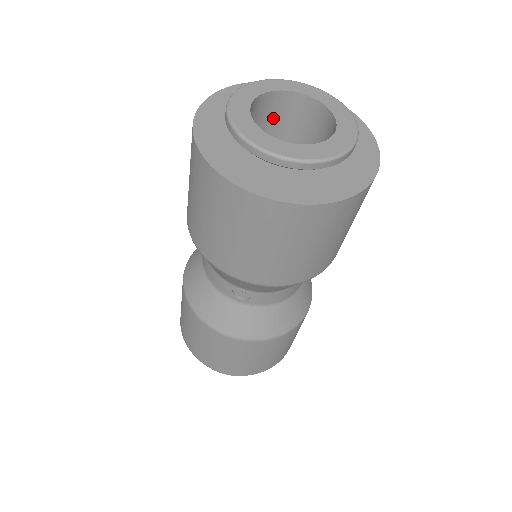
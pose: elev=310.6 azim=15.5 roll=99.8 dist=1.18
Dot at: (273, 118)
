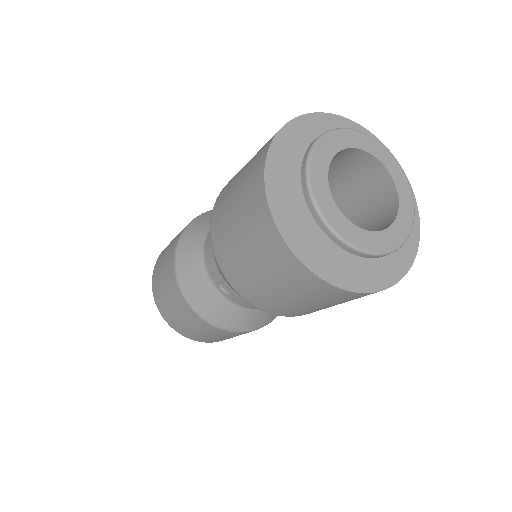
Dot at: (345, 167)
